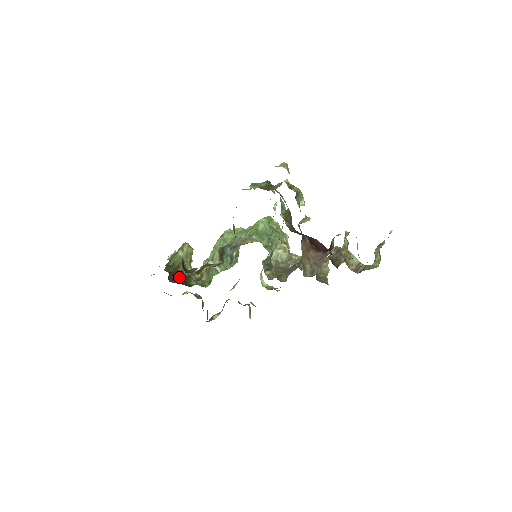
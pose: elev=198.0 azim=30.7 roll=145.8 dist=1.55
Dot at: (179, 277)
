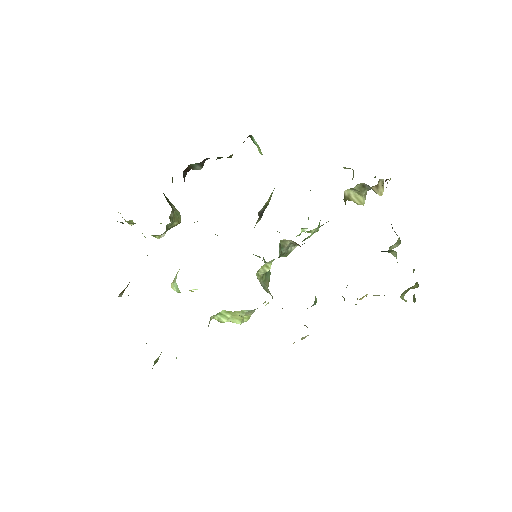
Dot at: occluded
